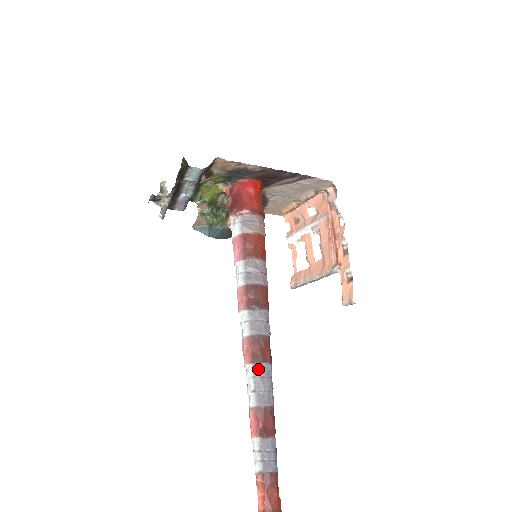
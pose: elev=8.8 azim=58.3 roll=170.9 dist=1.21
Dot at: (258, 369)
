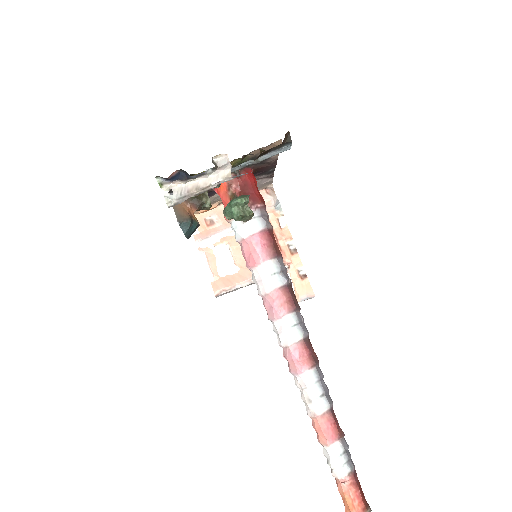
Dot at: (319, 371)
